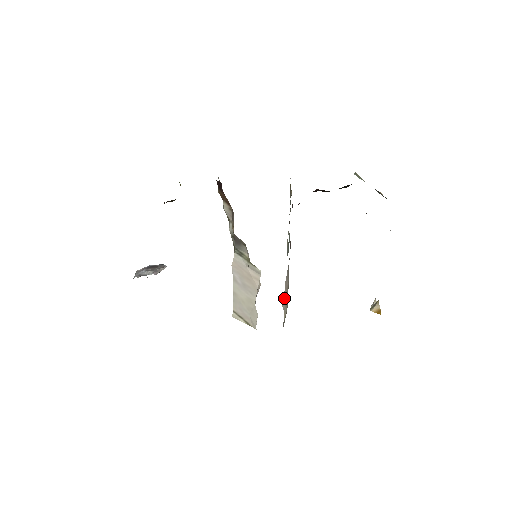
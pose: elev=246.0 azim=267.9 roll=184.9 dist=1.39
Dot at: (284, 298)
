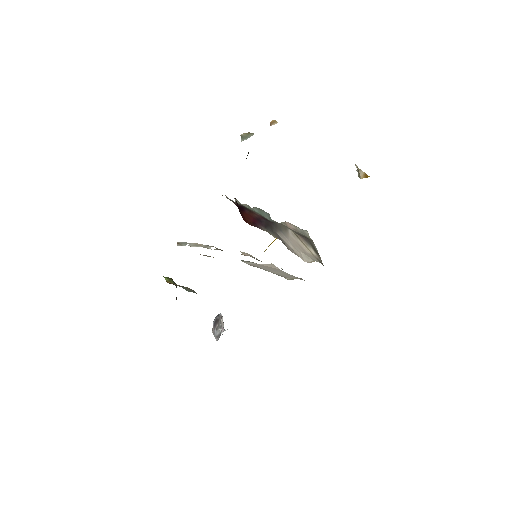
Dot at: (301, 253)
